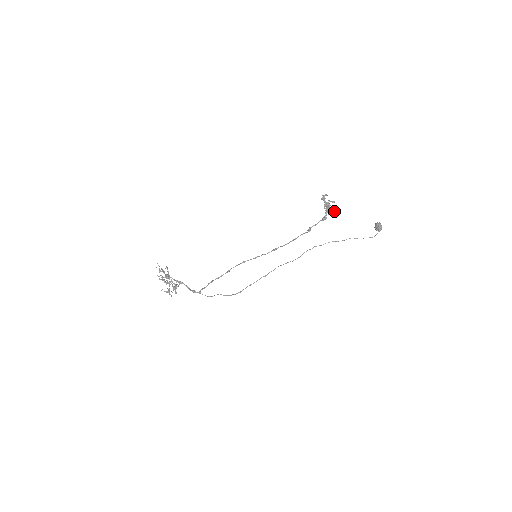
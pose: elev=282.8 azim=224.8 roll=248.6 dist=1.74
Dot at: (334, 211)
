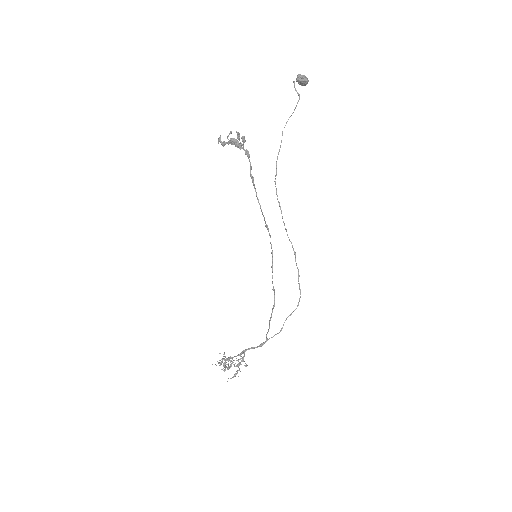
Dot at: (238, 138)
